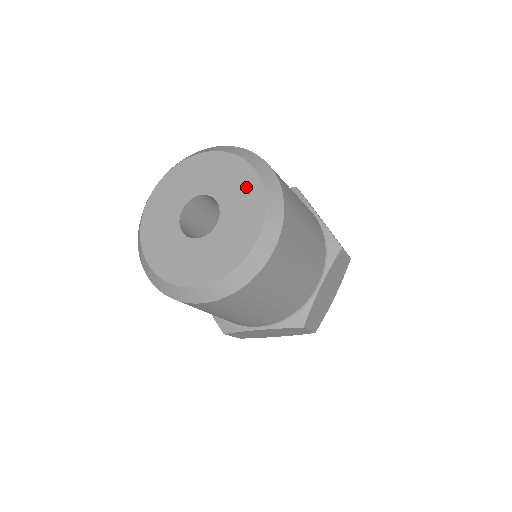
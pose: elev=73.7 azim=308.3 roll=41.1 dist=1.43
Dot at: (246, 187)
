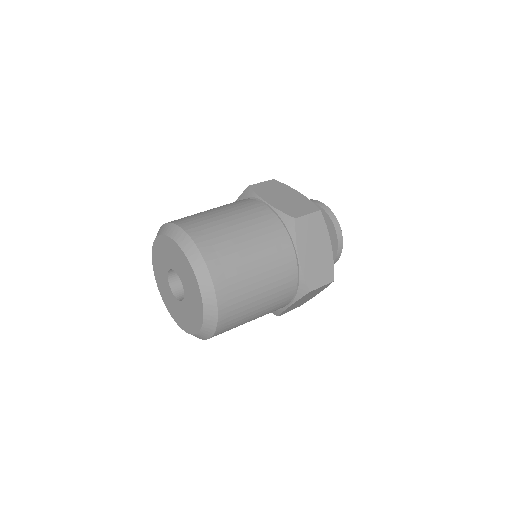
Dot at: (178, 256)
